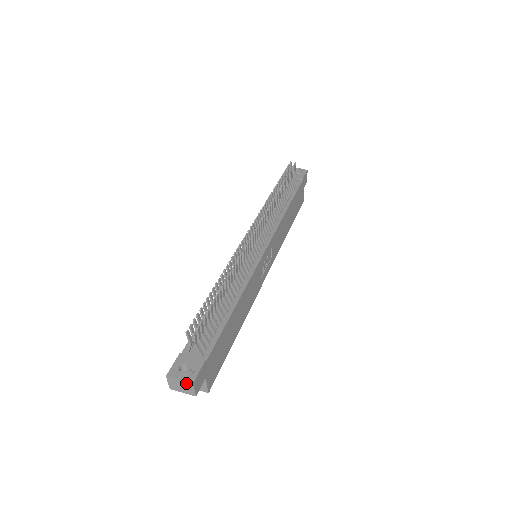
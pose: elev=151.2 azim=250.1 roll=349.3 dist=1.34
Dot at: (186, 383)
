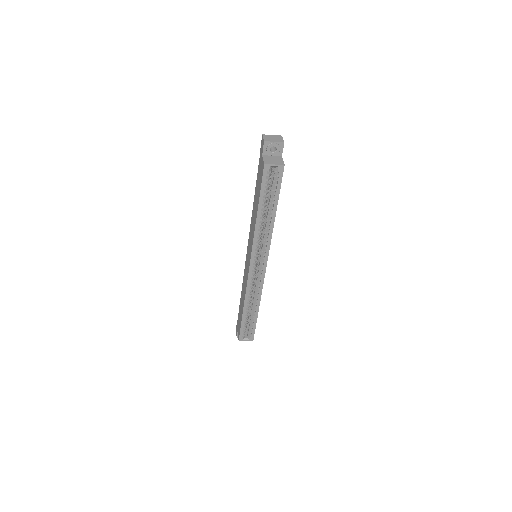
Dot at: (277, 136)
